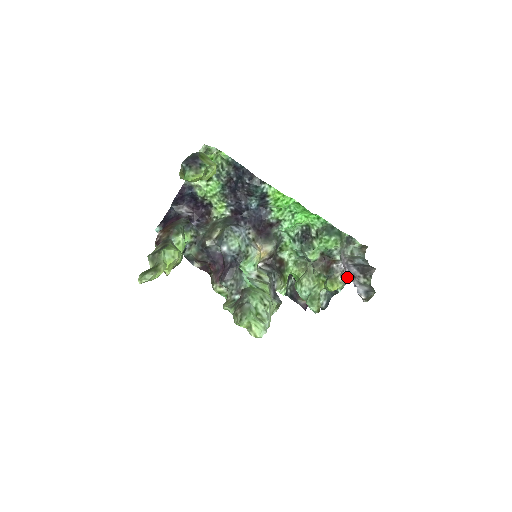
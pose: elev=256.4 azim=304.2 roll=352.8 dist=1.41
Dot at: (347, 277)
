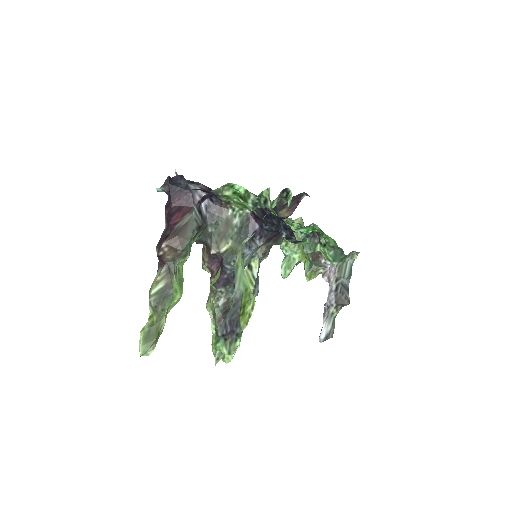
Dot at: occluded
